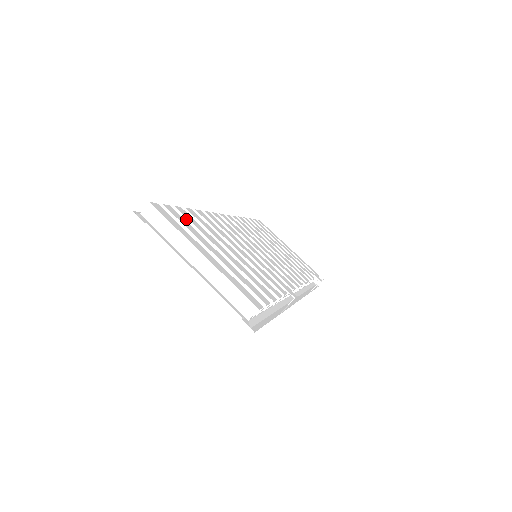
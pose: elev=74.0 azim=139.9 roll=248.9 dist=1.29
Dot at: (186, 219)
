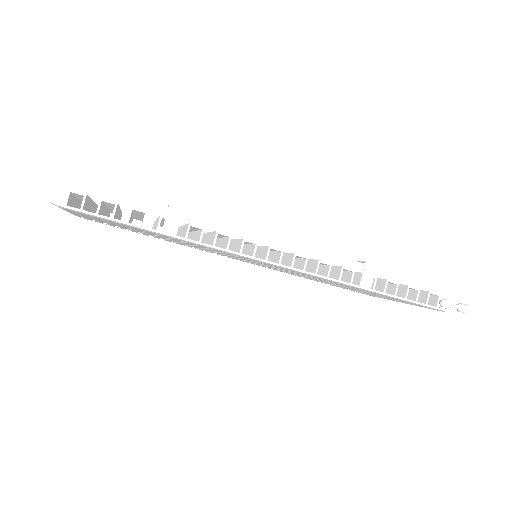
Dot at: occluded
